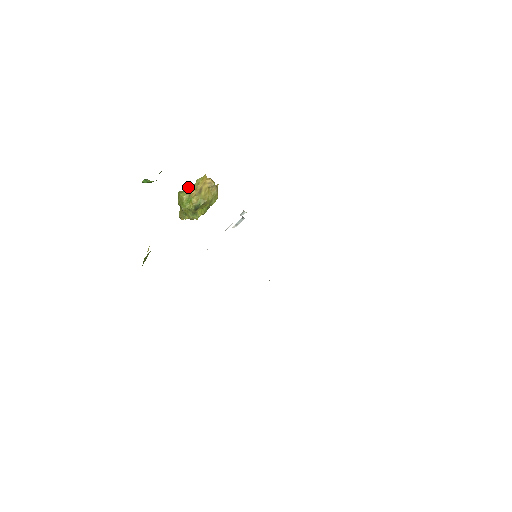
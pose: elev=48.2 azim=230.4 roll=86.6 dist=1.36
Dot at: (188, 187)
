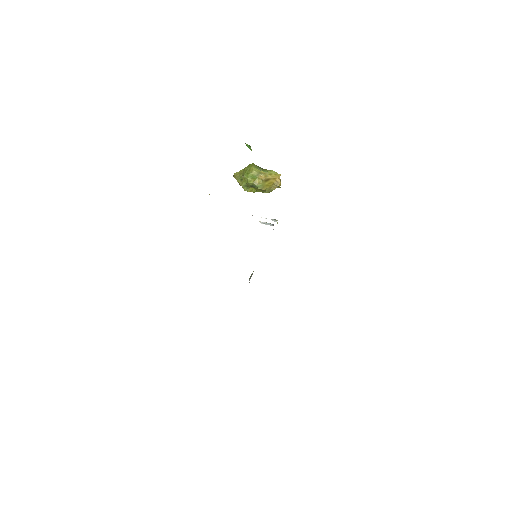
Dot at: occluded
